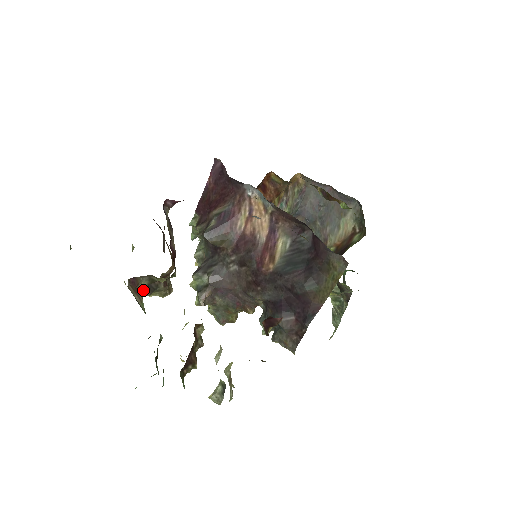
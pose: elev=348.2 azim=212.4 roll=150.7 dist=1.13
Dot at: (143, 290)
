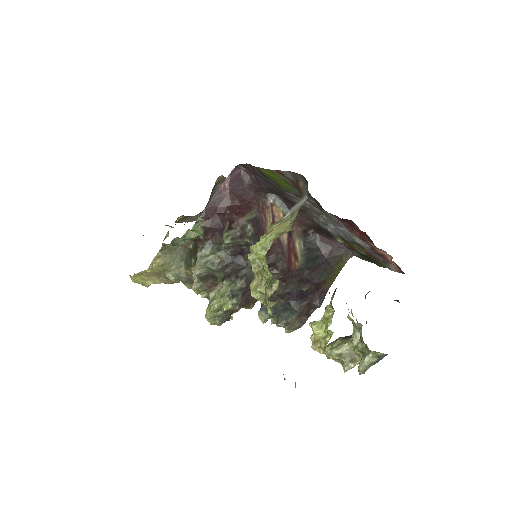
Dot at: occluded
